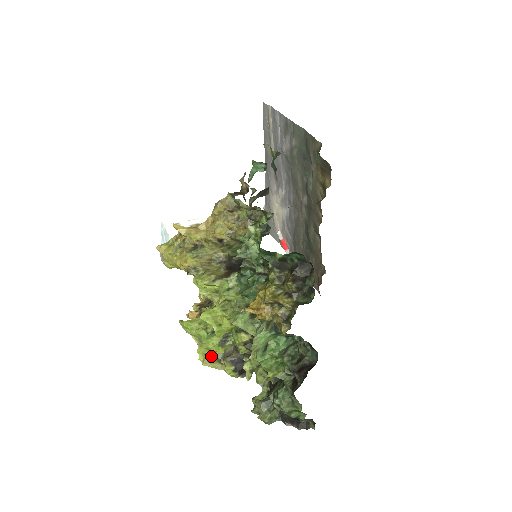
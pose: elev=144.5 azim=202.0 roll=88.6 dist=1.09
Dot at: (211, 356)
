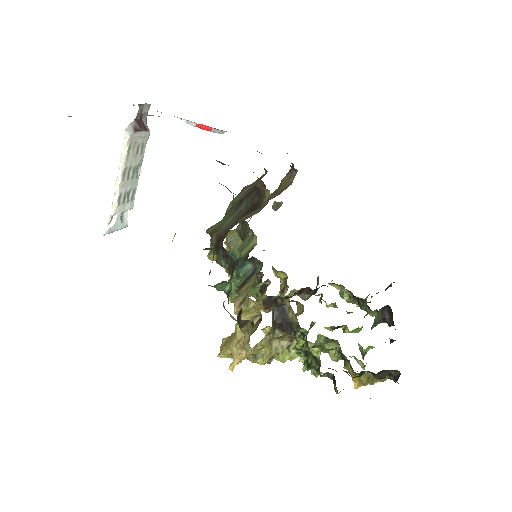
Dot at: occluded
